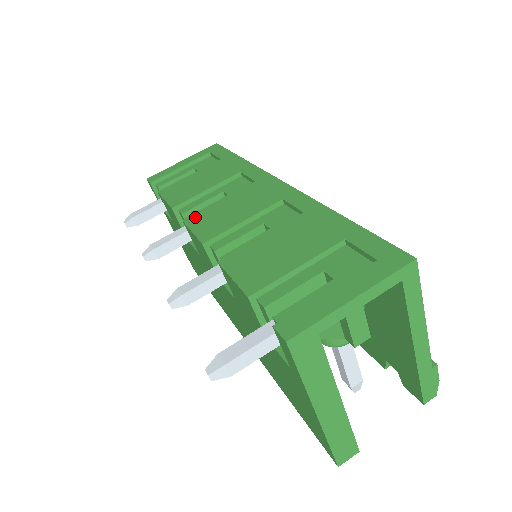
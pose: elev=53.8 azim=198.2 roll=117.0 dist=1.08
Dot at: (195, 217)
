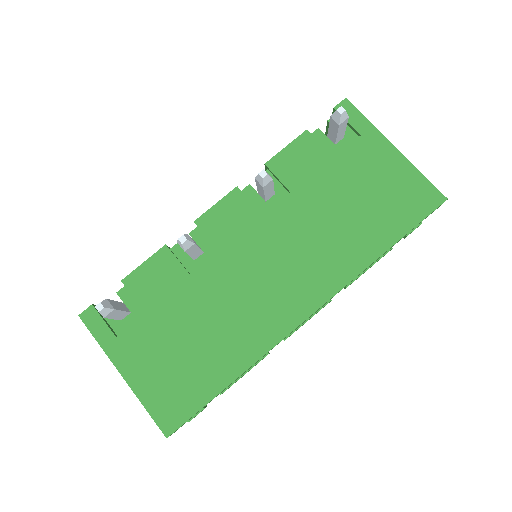
Dot at: occluded
